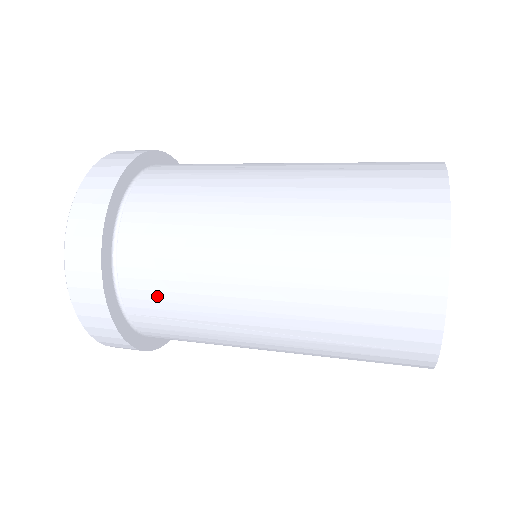
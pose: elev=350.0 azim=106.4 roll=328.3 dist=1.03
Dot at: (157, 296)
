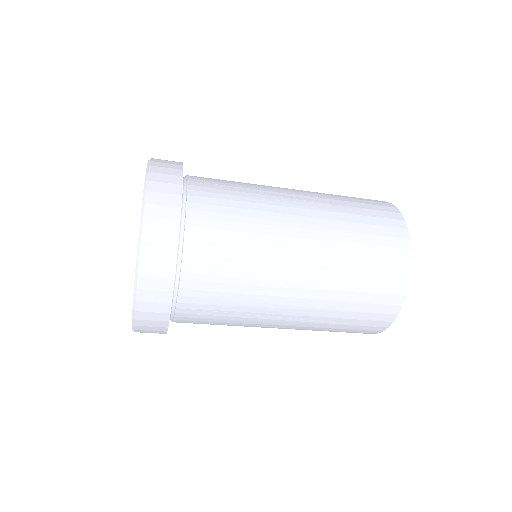
Dot at: (211, 295)
